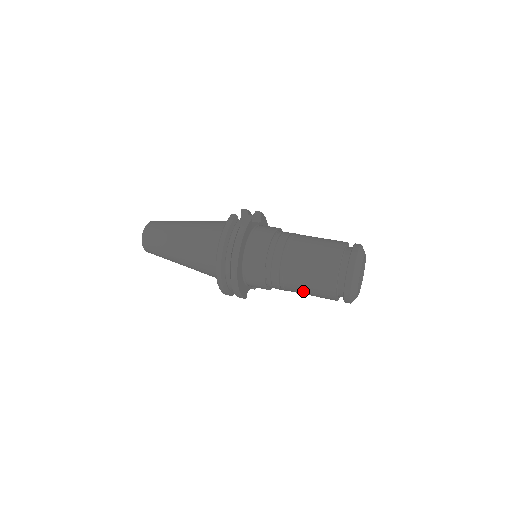
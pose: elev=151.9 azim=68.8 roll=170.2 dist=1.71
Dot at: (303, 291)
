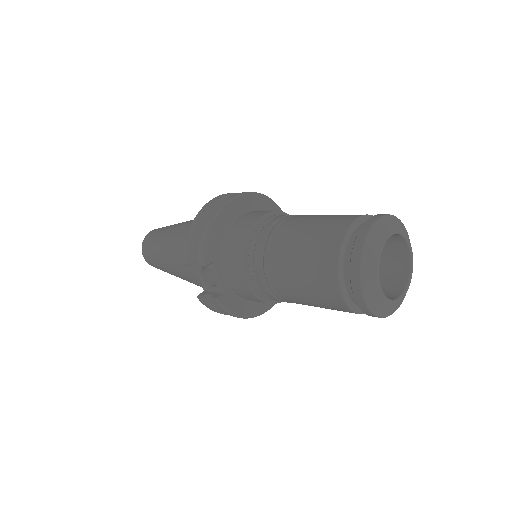
Dot at: (295, 243)
